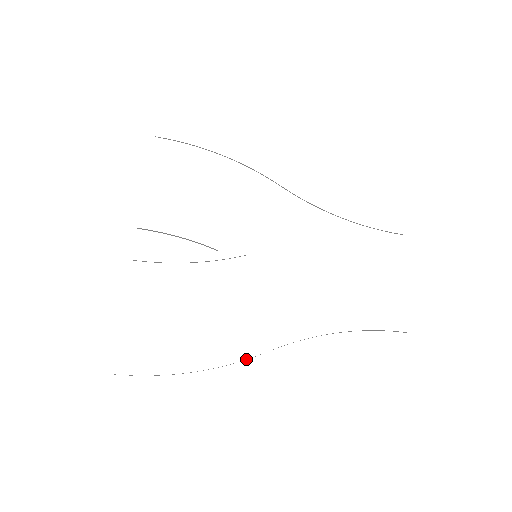
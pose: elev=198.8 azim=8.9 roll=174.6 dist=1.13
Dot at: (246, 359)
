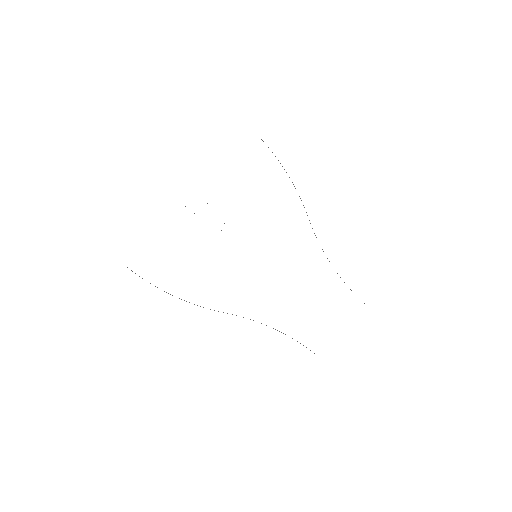
Dot at: occluded
